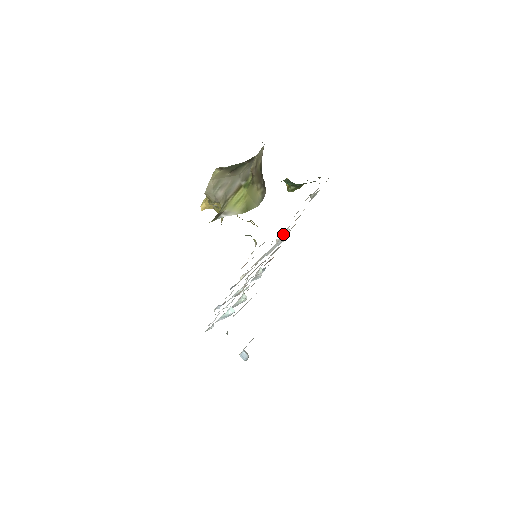
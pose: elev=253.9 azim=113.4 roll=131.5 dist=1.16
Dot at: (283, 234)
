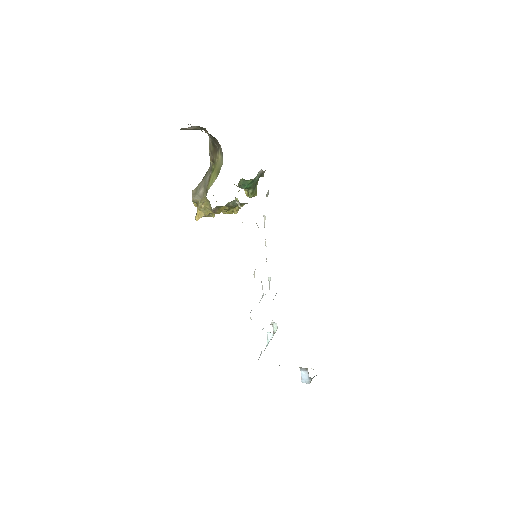
Dot at: (264, 226)
